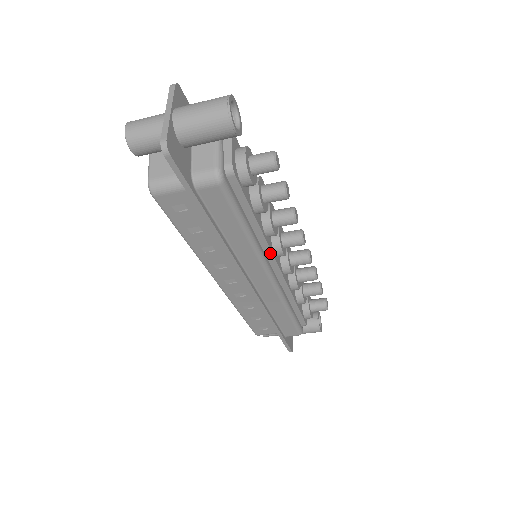
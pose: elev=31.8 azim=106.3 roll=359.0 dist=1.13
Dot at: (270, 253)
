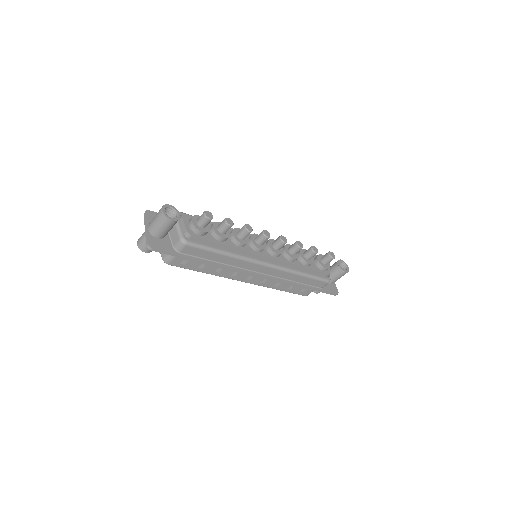
Dot at: (252, 254)
